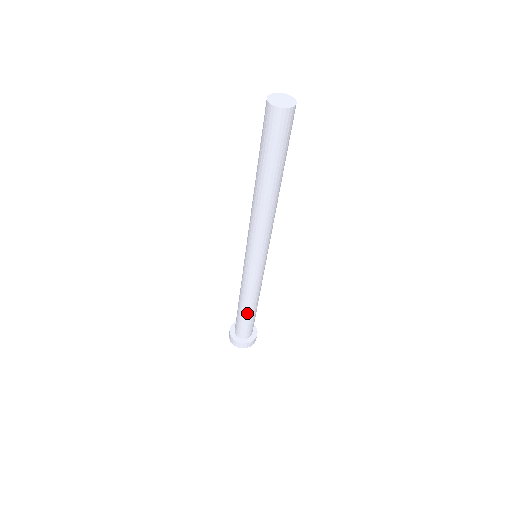
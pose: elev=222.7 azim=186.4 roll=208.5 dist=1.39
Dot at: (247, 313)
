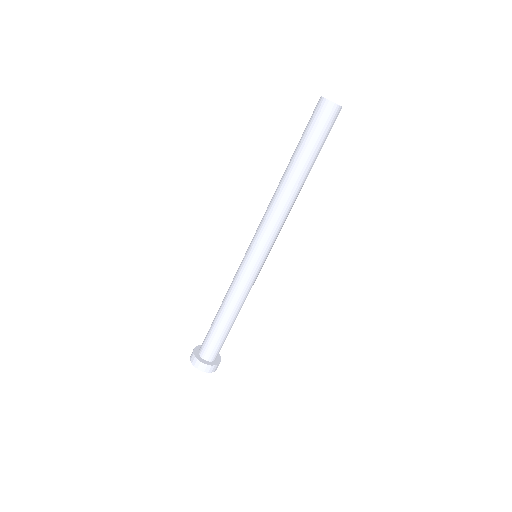
Dot at: (219, 320)
